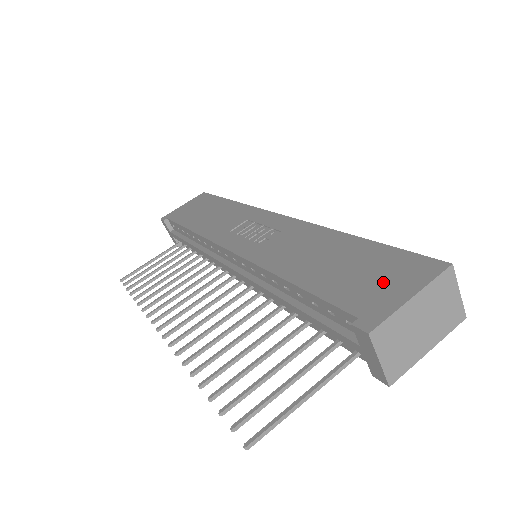
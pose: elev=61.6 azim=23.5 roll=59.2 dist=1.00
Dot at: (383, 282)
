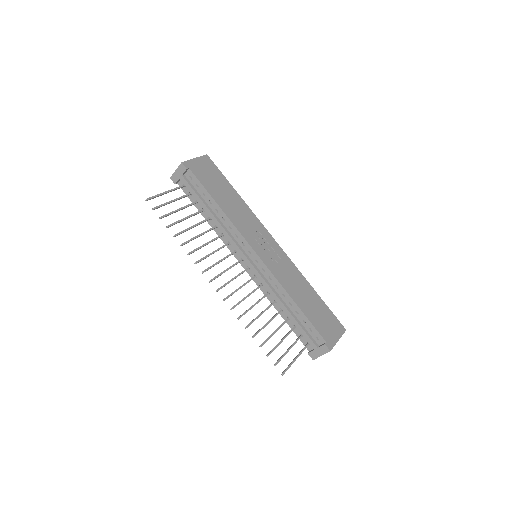
Dot at: (330, 328)
